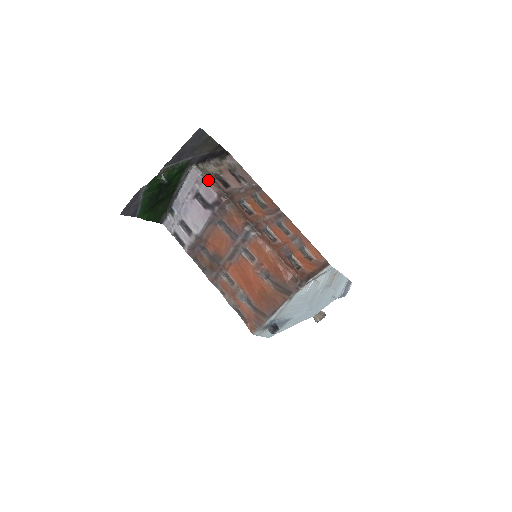
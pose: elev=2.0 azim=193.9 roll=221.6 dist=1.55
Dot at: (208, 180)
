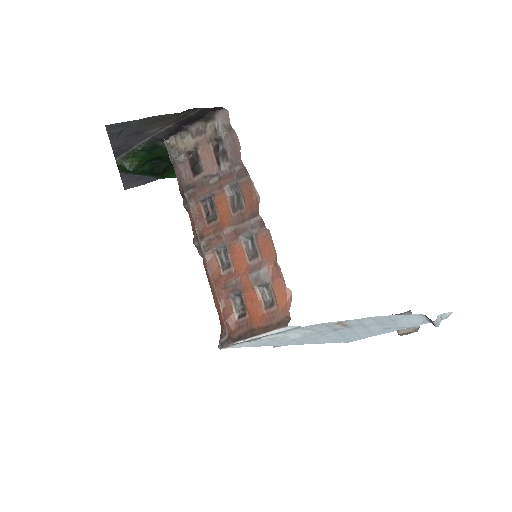
Dot at: (174, 165)
